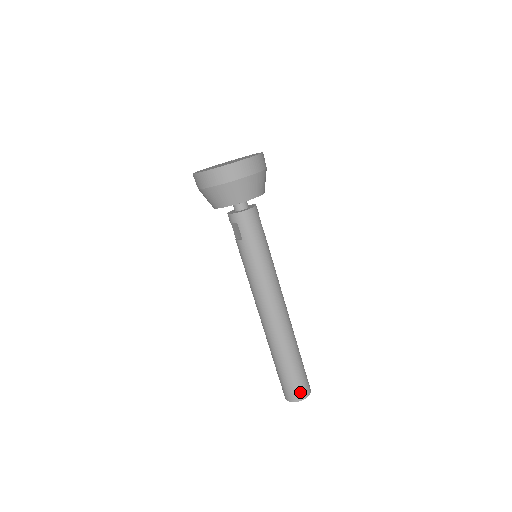
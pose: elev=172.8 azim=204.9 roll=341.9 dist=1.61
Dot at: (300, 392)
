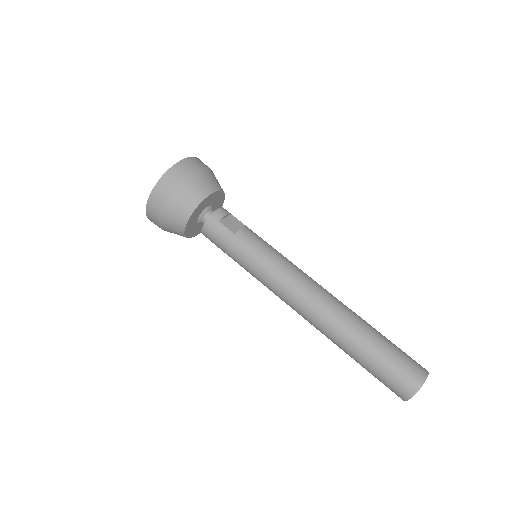
Dot at: (397, 391)
